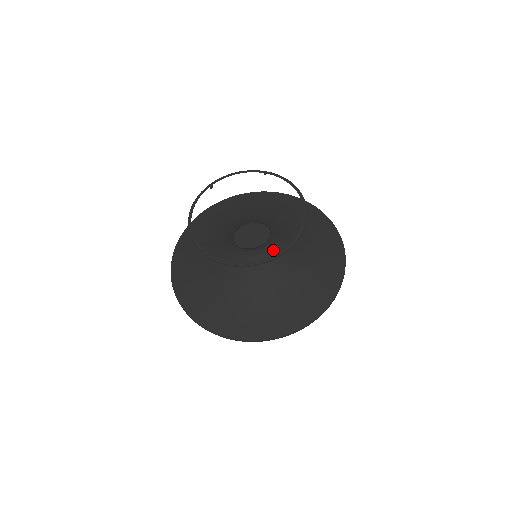
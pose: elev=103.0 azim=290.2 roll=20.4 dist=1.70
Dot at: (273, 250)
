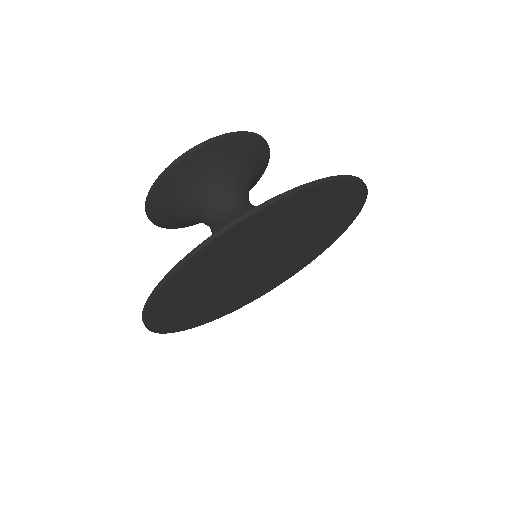
Dot at: occluded
